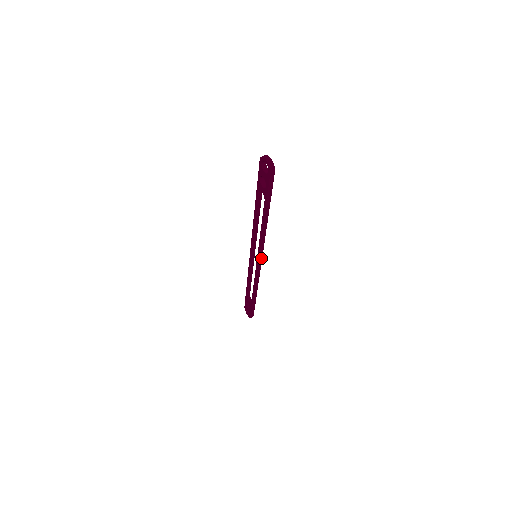
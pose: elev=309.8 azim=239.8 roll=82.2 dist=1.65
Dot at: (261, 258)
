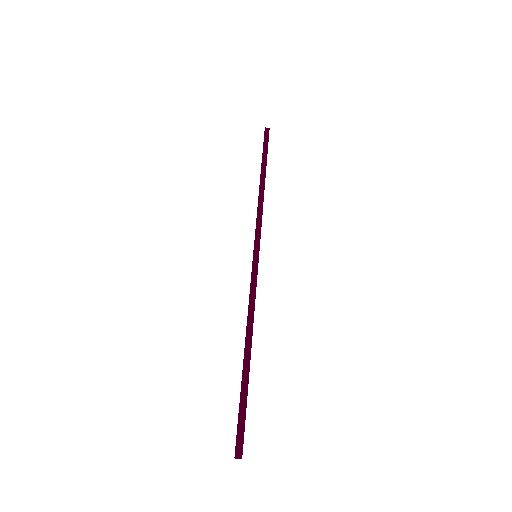
Dot at: occluded
